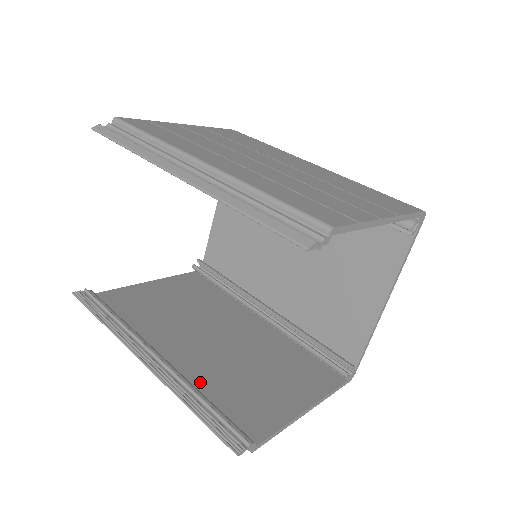
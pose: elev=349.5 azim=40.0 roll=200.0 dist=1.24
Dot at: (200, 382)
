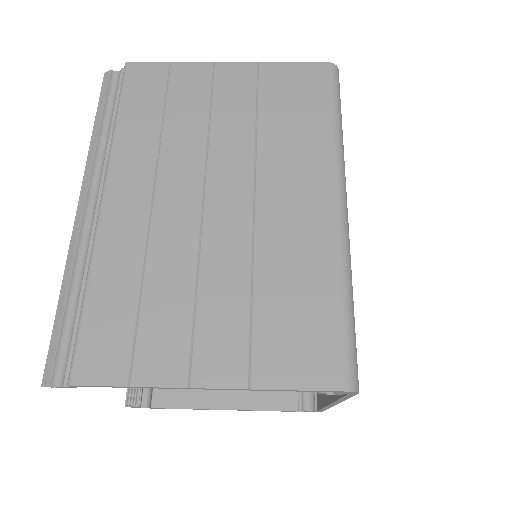
Dot at: occluded
